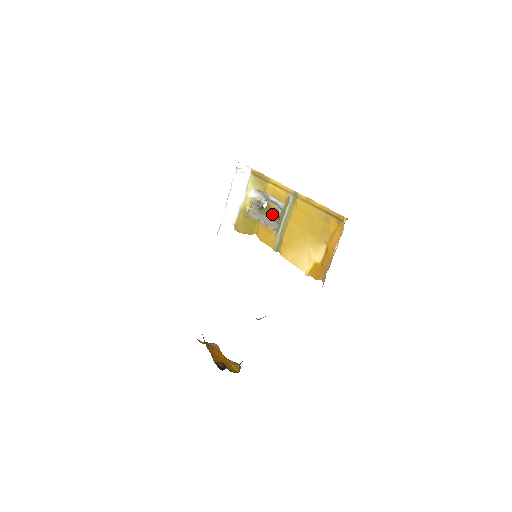
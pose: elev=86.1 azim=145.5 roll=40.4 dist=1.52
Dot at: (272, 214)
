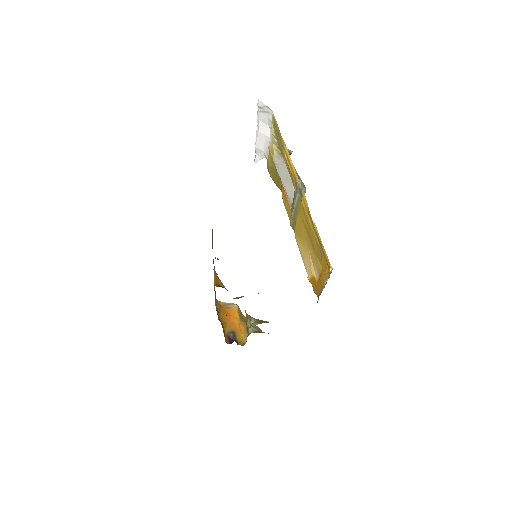
Dot at: occluded
